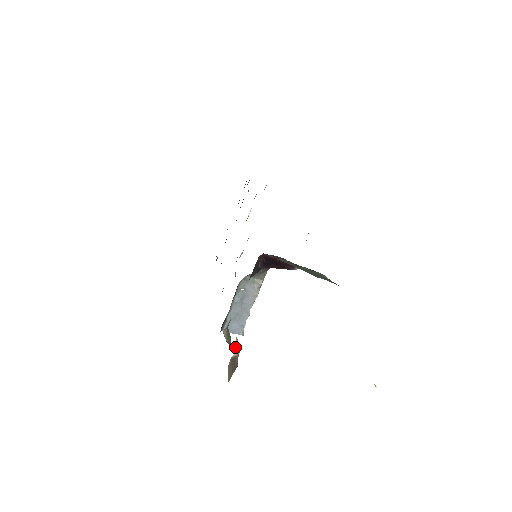
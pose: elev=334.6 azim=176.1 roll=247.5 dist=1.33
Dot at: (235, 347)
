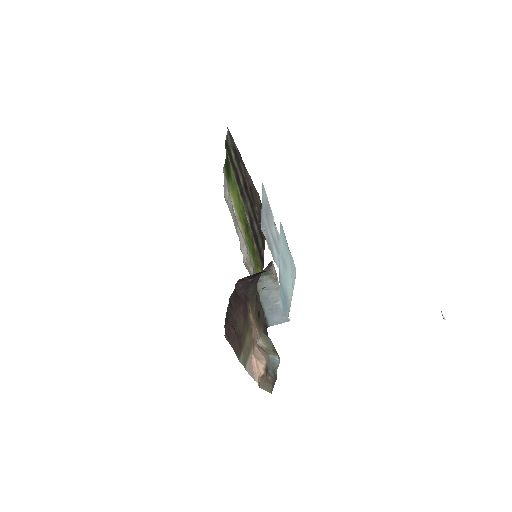
Dot at: (257, 369)
